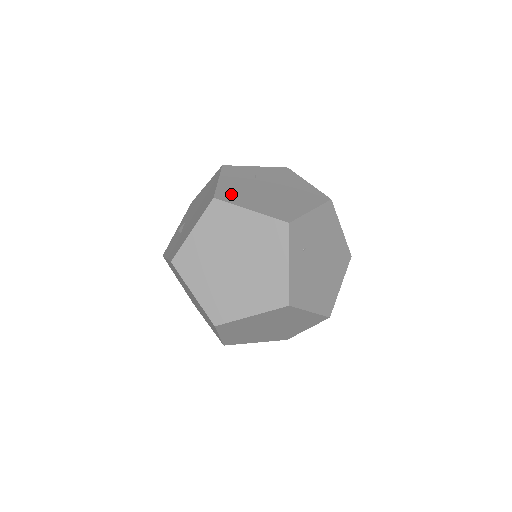
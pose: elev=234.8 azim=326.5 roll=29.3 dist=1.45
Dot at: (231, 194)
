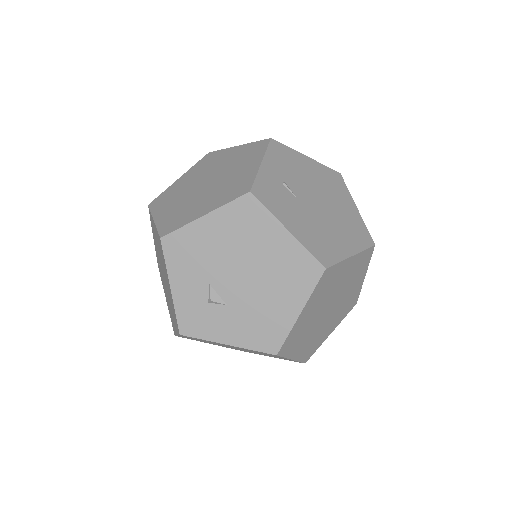
Dot at: (321, 246)
